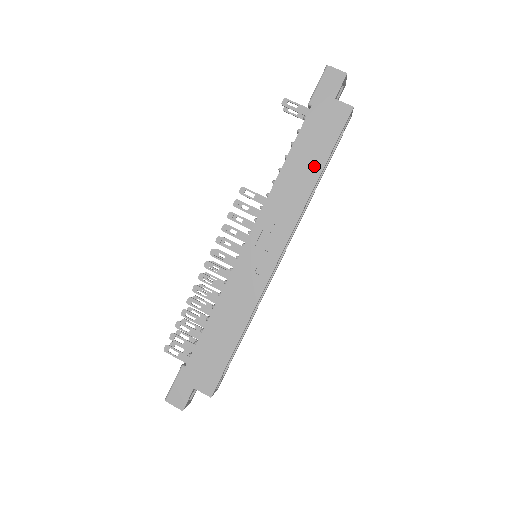
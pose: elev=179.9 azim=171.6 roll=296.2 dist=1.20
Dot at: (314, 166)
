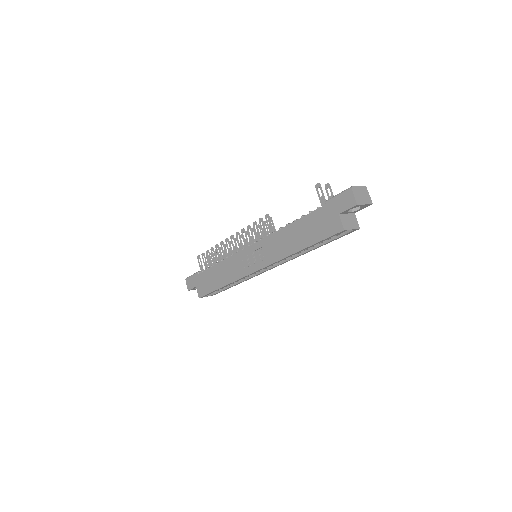
Dot at: (301, 242)
